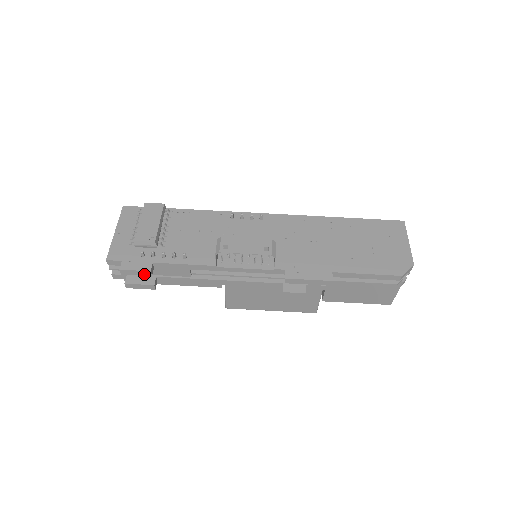
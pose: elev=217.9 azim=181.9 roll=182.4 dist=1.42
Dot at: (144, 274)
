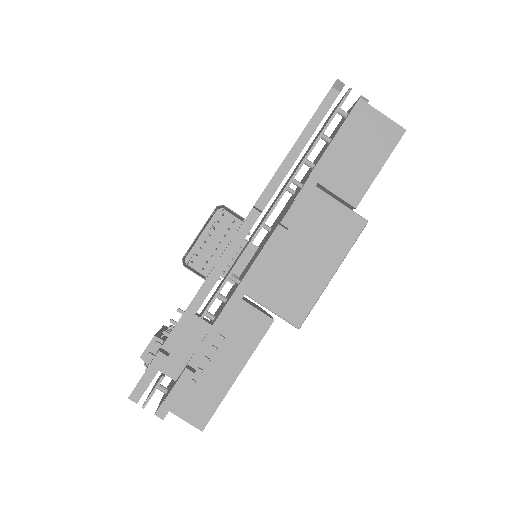
Dot at: (160, 363)
